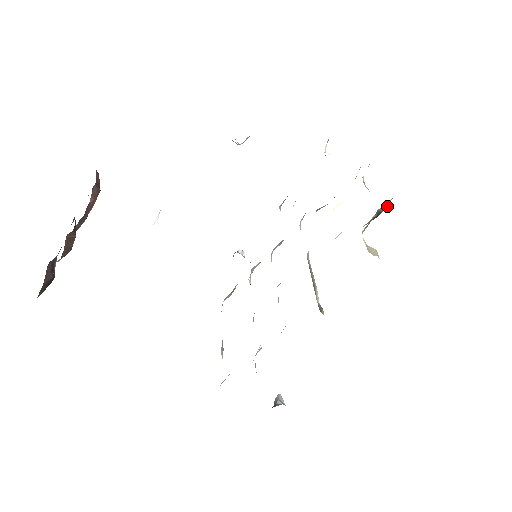
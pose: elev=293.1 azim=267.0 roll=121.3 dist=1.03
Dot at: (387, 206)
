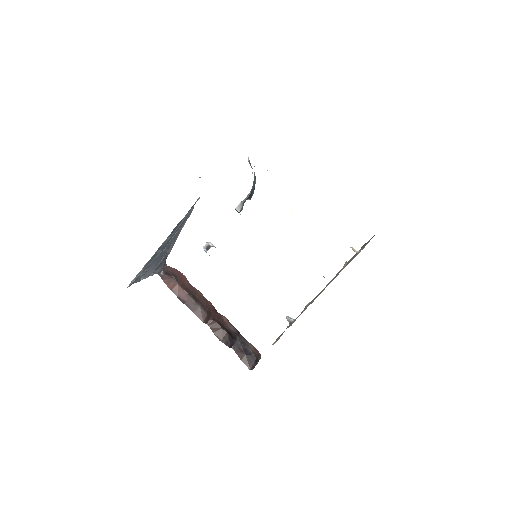
Dot at: occluded
